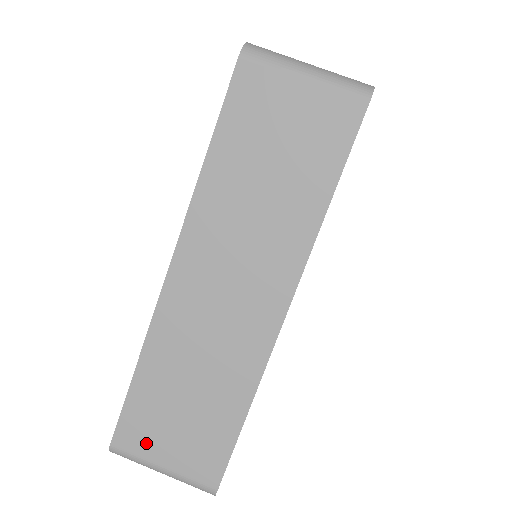
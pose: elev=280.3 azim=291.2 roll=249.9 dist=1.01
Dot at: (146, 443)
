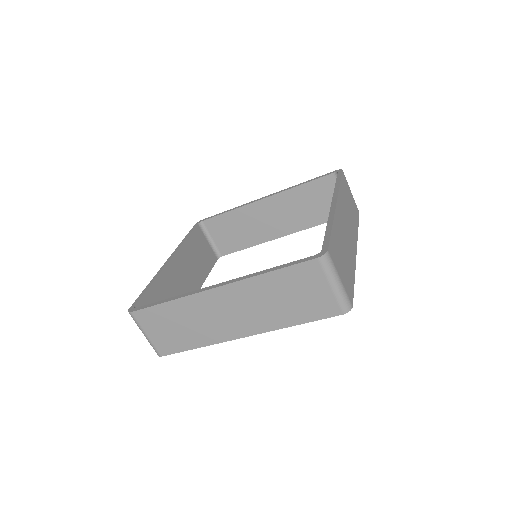
Dot at: (147, 324)
